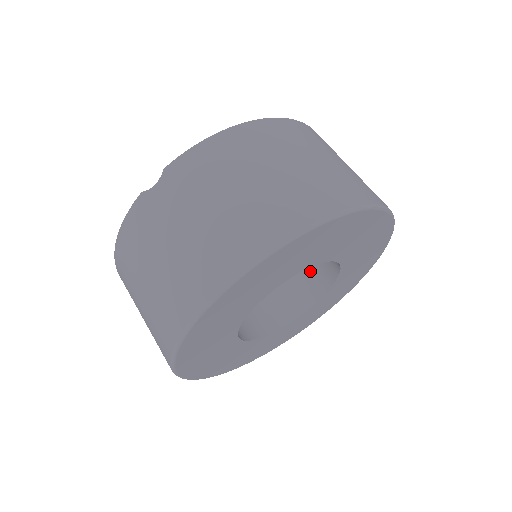
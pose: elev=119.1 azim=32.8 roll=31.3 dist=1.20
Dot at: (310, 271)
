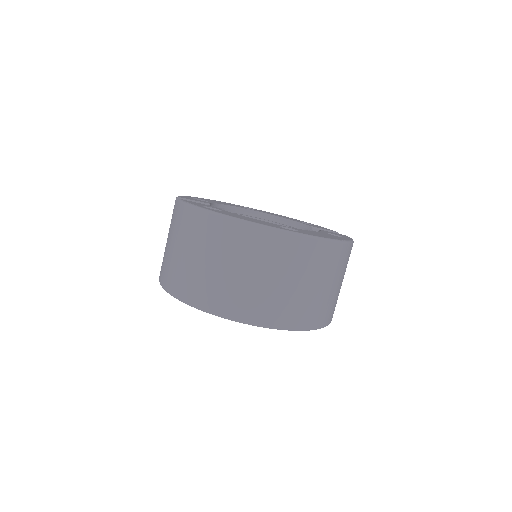
Dot at: occluded
